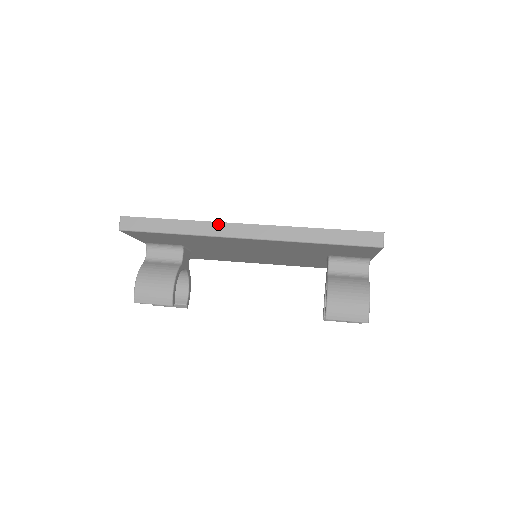
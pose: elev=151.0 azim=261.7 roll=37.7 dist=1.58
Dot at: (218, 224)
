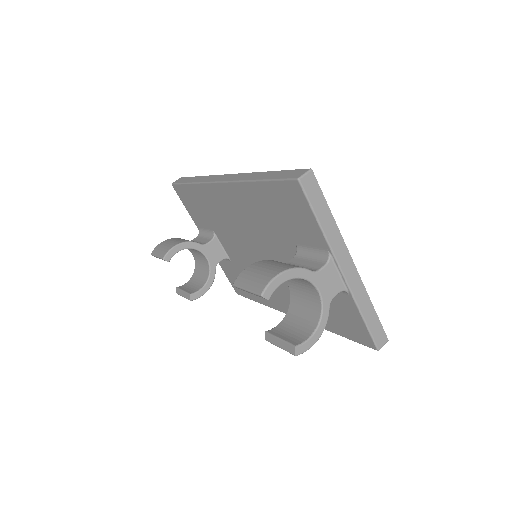
Dot at: (215, 176)
